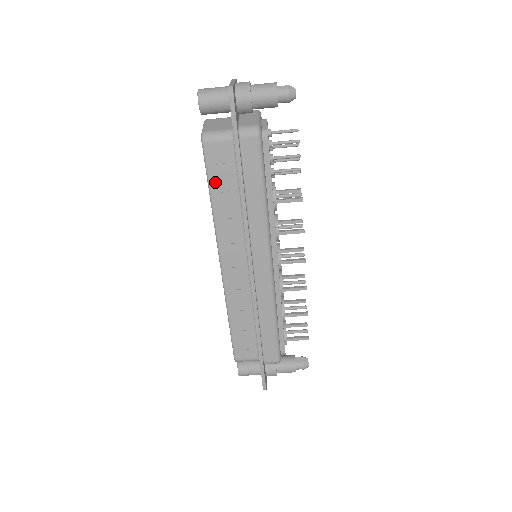
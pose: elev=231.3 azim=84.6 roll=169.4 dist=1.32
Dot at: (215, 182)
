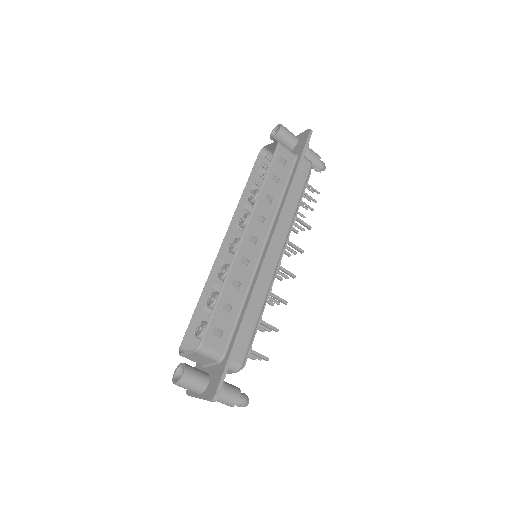
Dot at: (273, 172)
